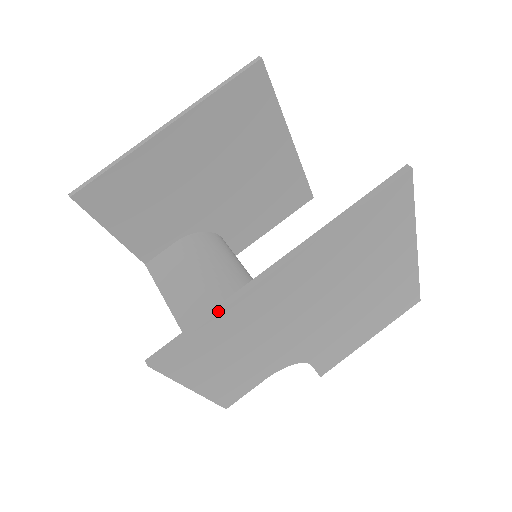
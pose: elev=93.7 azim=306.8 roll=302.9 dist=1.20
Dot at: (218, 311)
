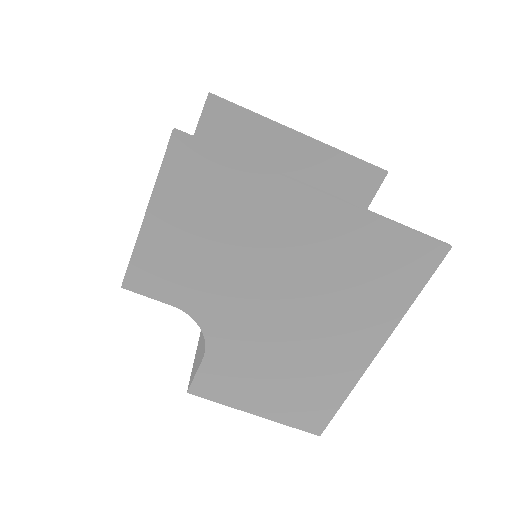
Dot at: (253, 162)
